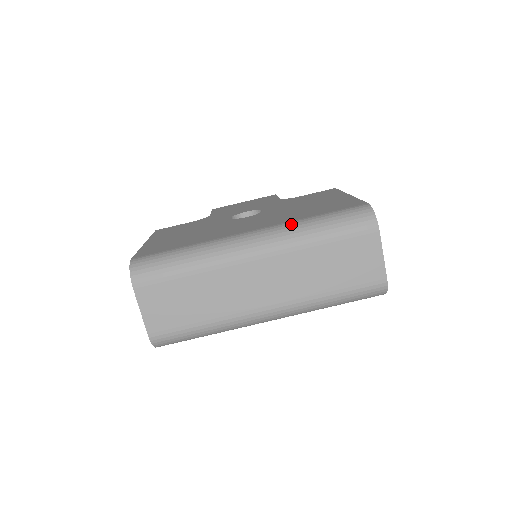
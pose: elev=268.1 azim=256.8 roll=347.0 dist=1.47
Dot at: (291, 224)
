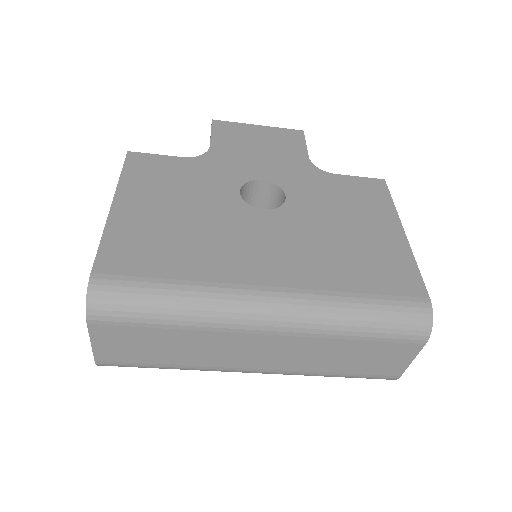
Dot at: (327, 301)
